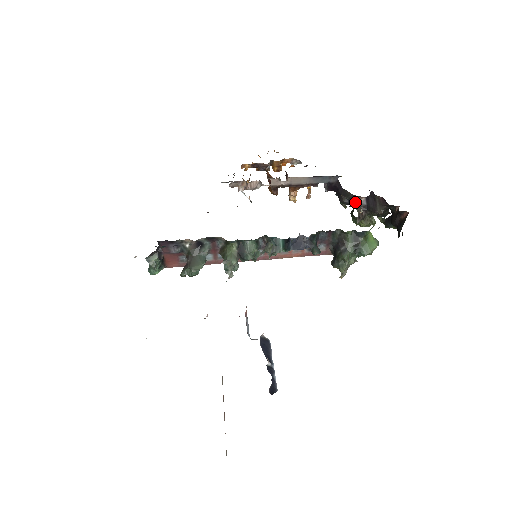
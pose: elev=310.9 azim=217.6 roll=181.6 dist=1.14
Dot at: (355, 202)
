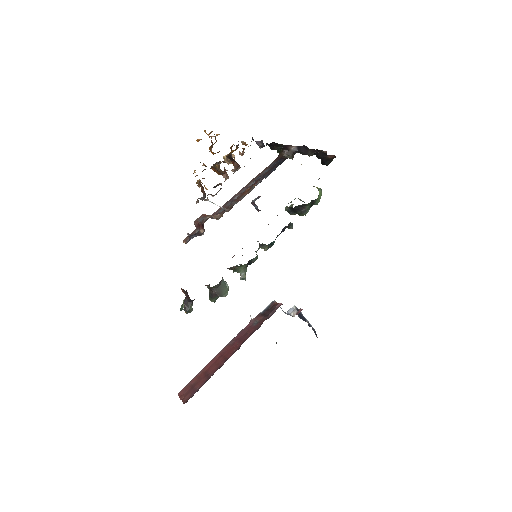
Dot at: (287, 150)
